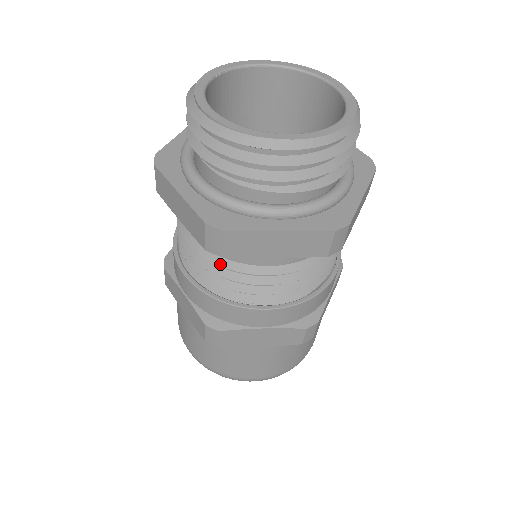
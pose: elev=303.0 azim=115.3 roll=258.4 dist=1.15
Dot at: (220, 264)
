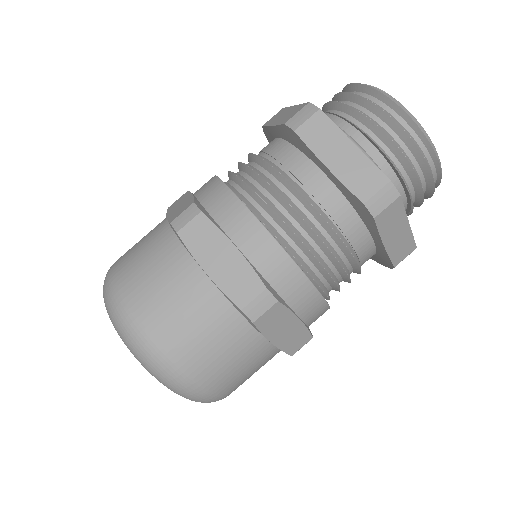
Dot at: (269, 162)
